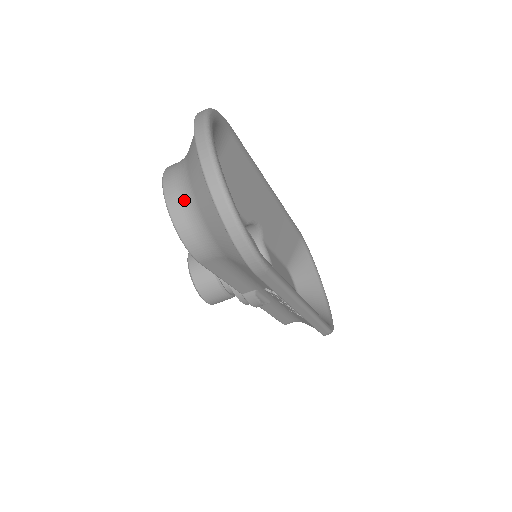
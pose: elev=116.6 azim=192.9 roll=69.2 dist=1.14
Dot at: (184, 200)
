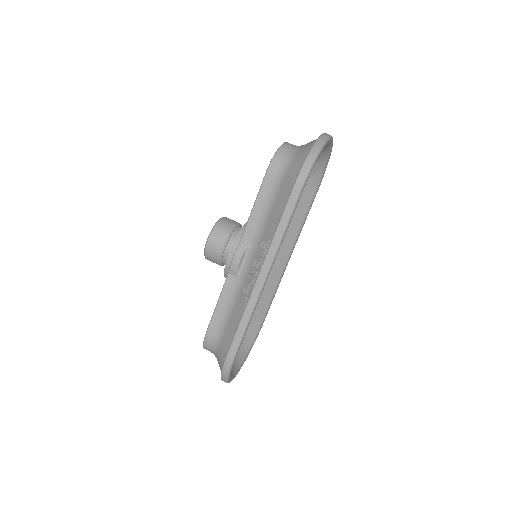
Dot at: (294, 146)
